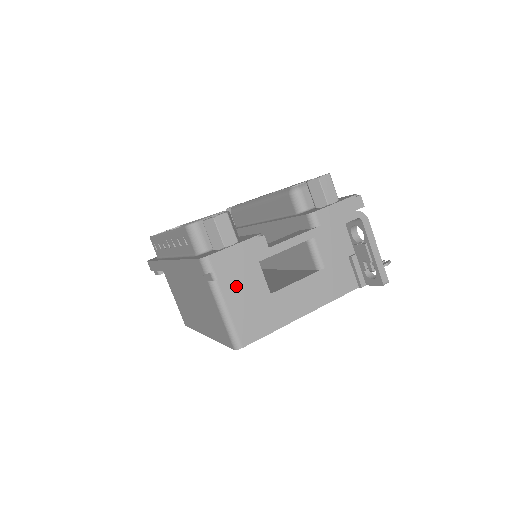
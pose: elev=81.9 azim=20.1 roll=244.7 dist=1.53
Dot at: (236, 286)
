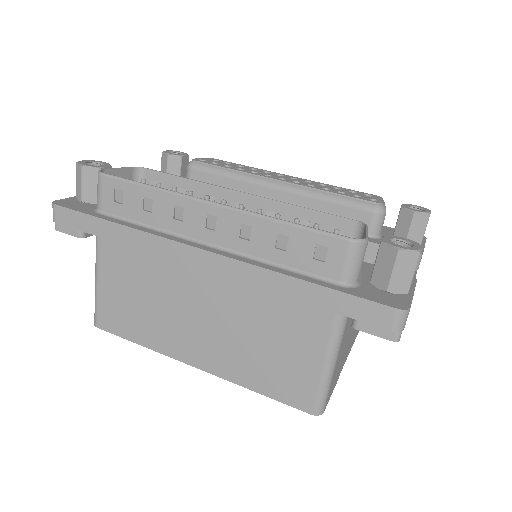
Dot at: (347, 331)
